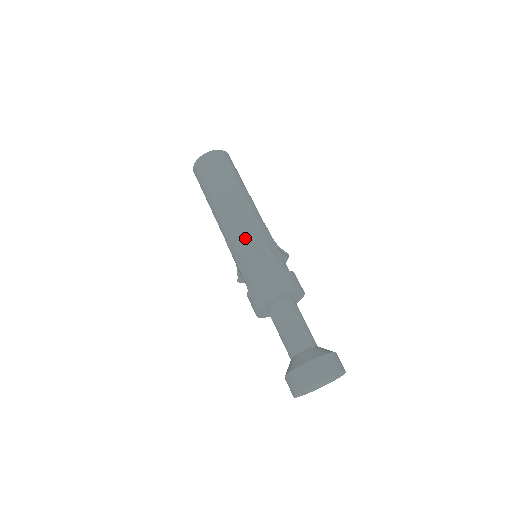
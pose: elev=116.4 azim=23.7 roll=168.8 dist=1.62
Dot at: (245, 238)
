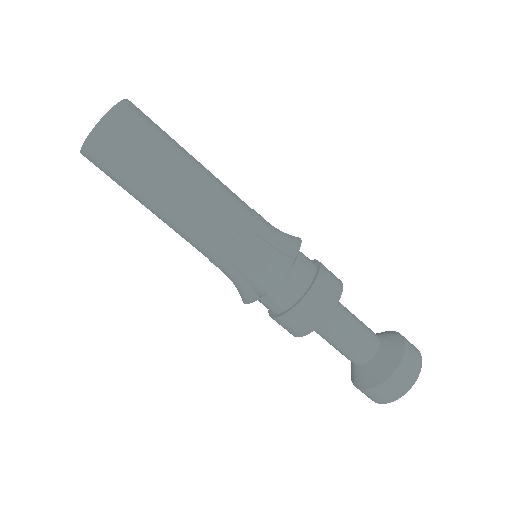
Dot at: (226, 270)
